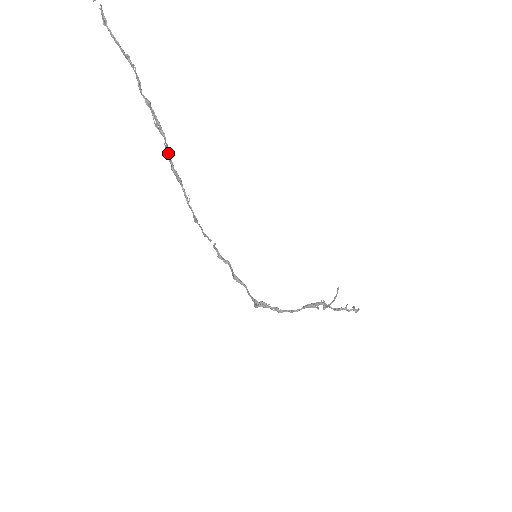
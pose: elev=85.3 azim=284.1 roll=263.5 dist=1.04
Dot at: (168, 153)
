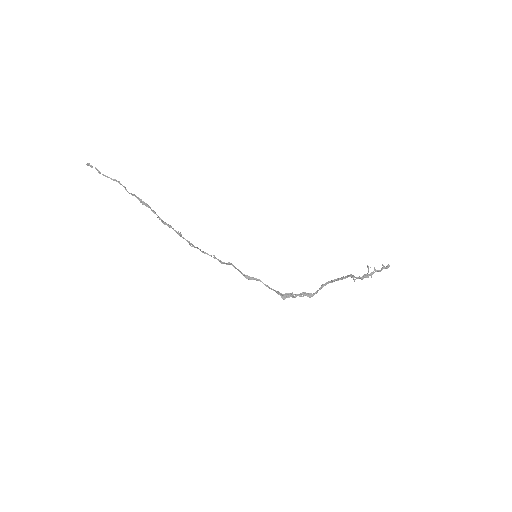
Dot at: (156, 214)
